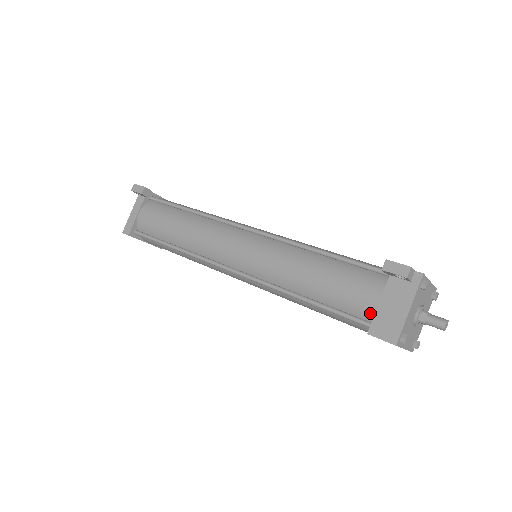
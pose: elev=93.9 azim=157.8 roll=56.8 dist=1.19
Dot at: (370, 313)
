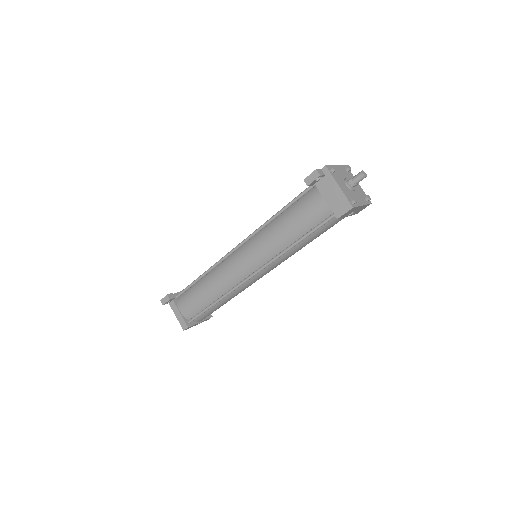
Dot at: (328, 210)
